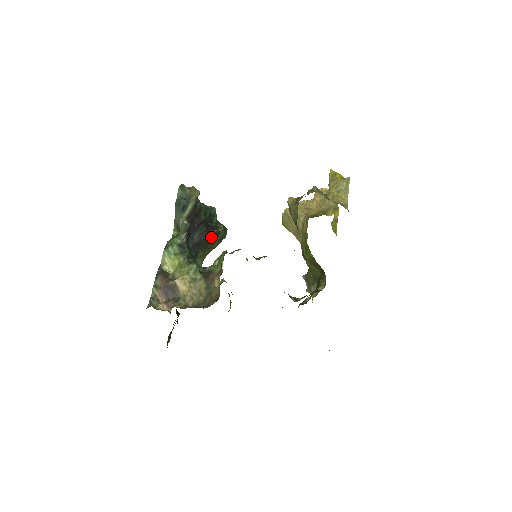
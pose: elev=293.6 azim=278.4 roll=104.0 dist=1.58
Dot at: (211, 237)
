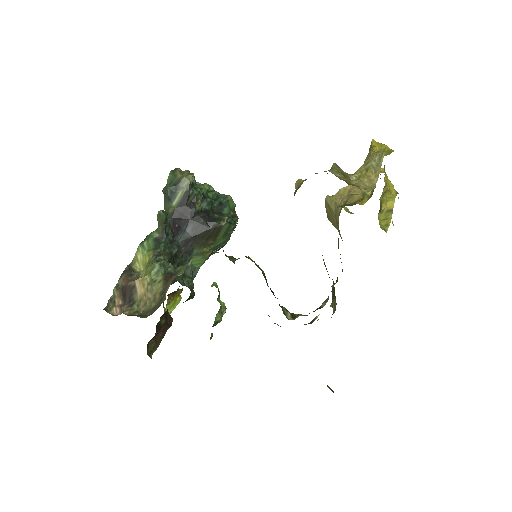
Dot at: (211, 231)
